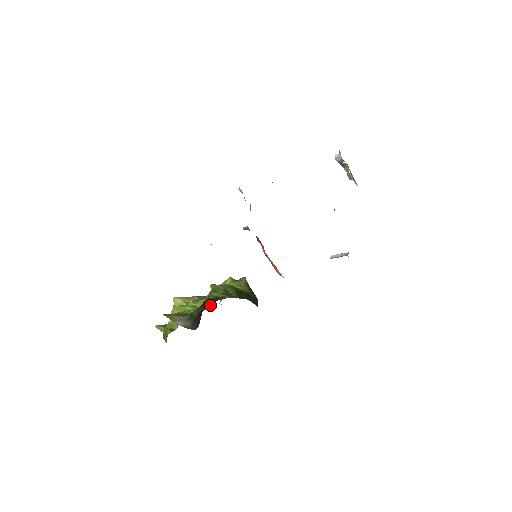
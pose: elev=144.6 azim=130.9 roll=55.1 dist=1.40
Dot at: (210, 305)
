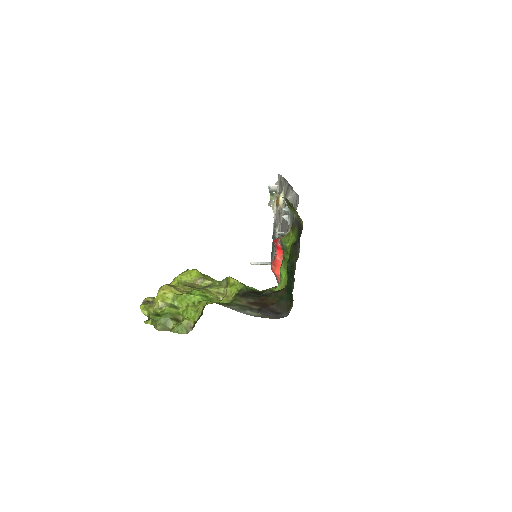
Dot at: (222, 296)
